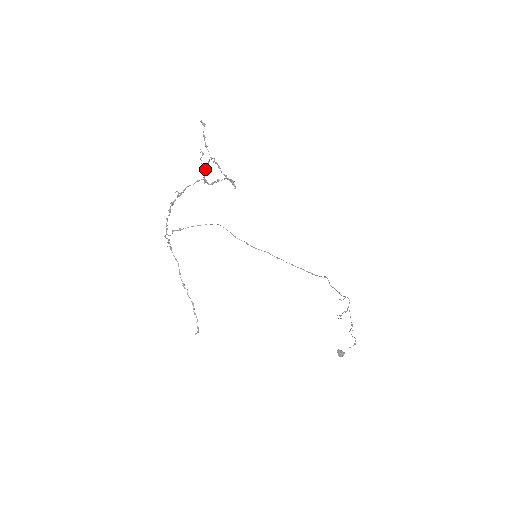
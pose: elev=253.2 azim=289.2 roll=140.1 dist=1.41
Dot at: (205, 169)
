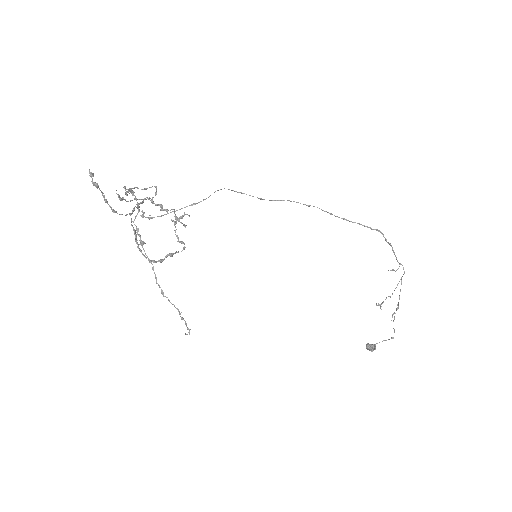
Dot at: occluded
